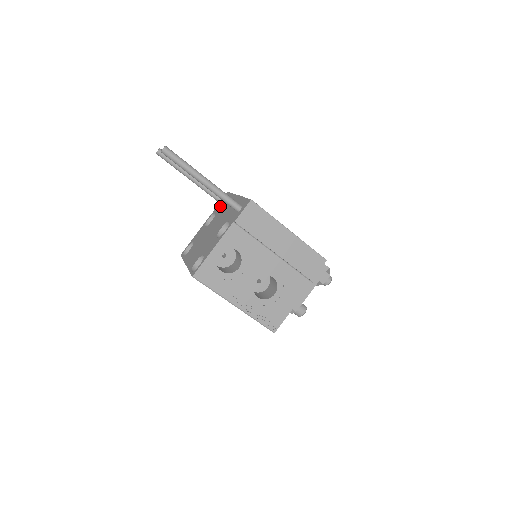
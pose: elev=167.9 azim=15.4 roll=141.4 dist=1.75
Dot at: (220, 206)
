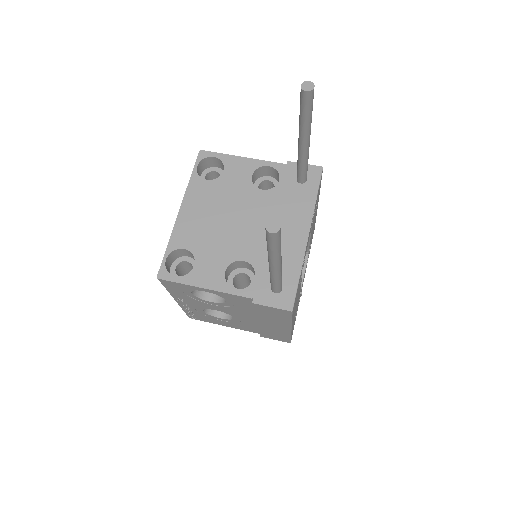
Dot at: (292, 183)
